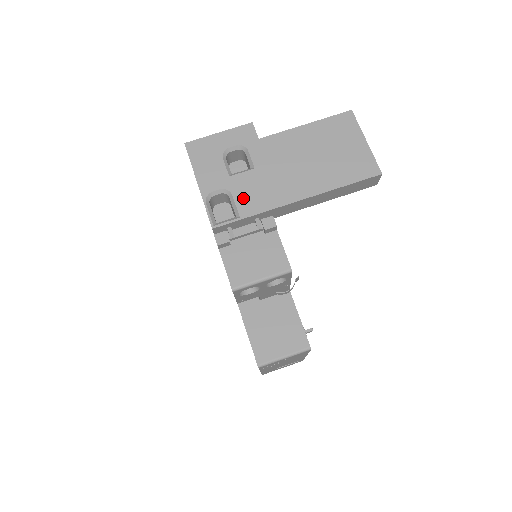
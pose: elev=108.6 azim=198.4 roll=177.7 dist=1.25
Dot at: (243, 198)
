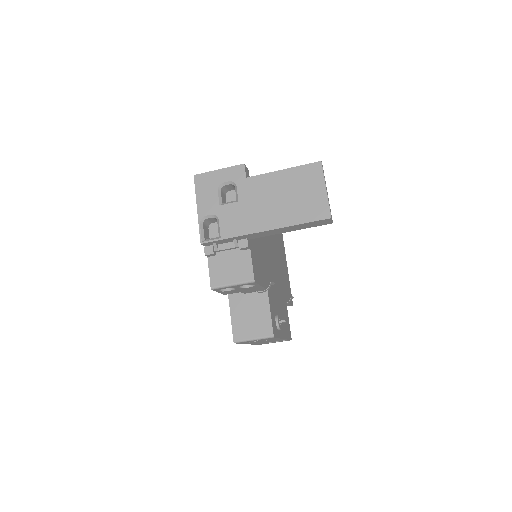
Dot at: (226, 224)
